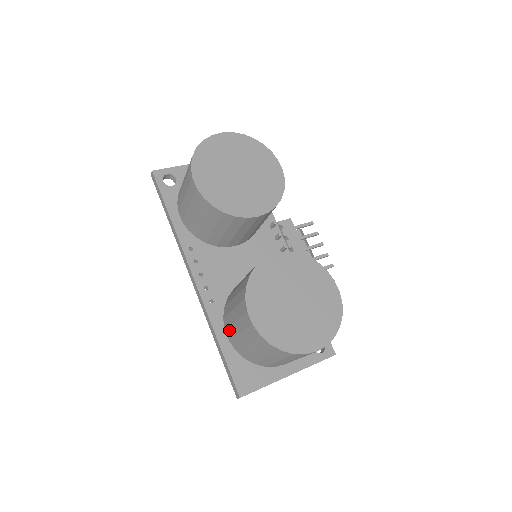
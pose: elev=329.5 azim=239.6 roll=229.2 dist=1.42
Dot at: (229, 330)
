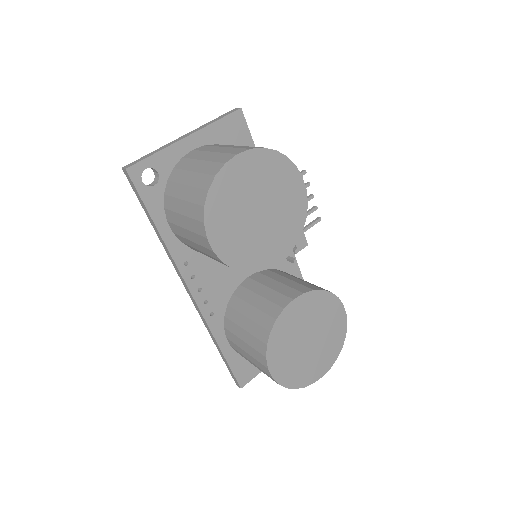
Dot at: (233, 344)
